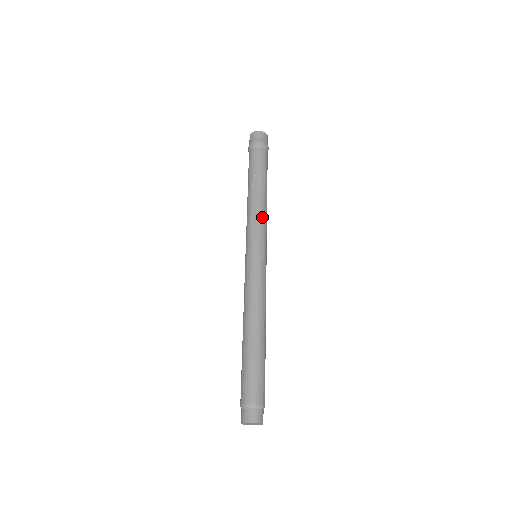
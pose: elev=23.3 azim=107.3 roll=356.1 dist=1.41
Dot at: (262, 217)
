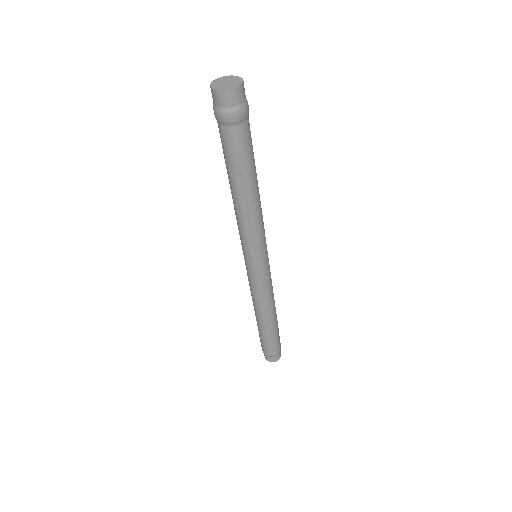
Dot at: (259, 227)
